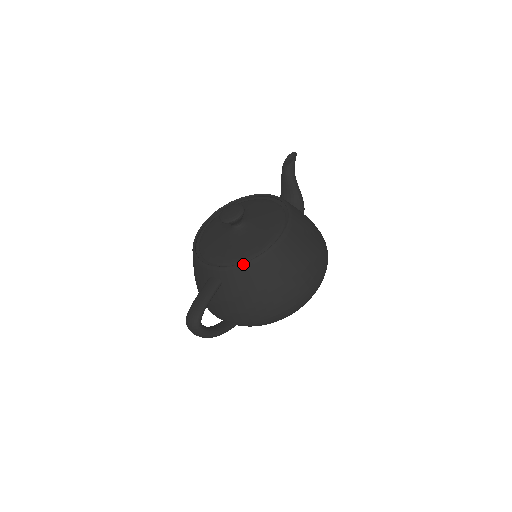
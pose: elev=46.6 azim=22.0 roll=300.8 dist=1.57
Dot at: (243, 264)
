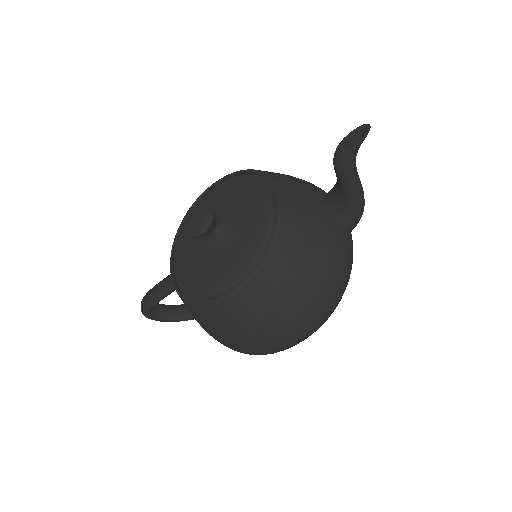
Dot at: (182, 296)
